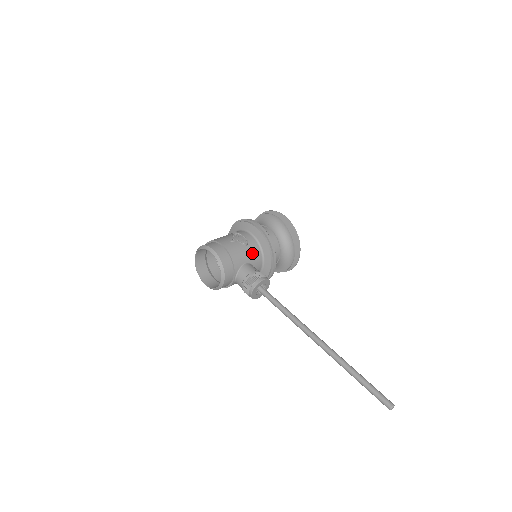
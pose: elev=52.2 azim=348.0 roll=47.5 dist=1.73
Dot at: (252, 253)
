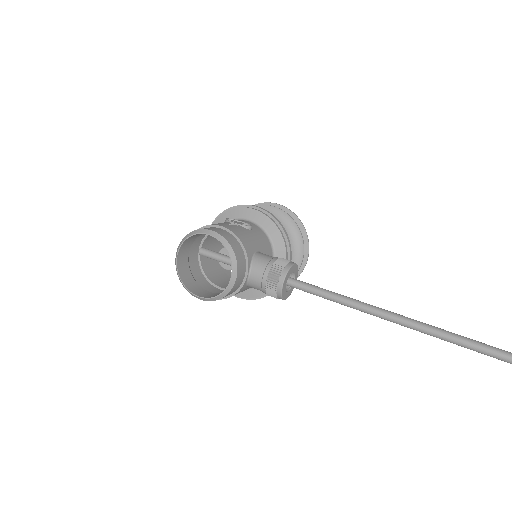
Dot at: (260, 240)
